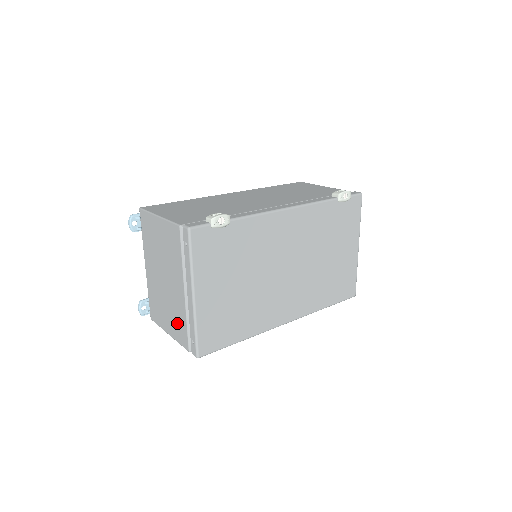
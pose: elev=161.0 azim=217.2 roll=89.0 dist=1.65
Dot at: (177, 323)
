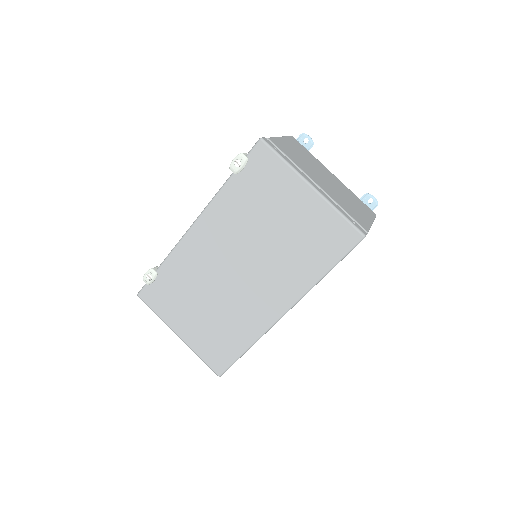
Dot at: occluded
